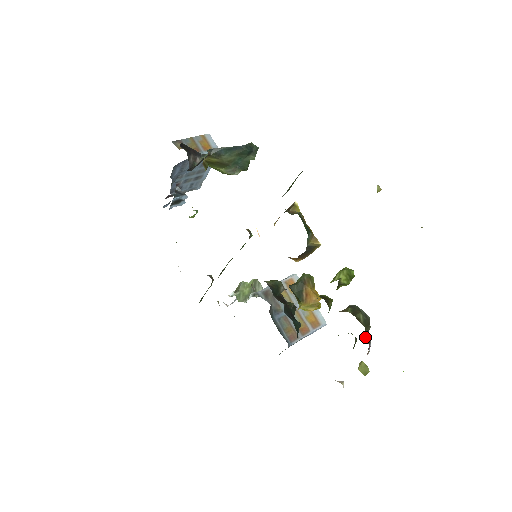
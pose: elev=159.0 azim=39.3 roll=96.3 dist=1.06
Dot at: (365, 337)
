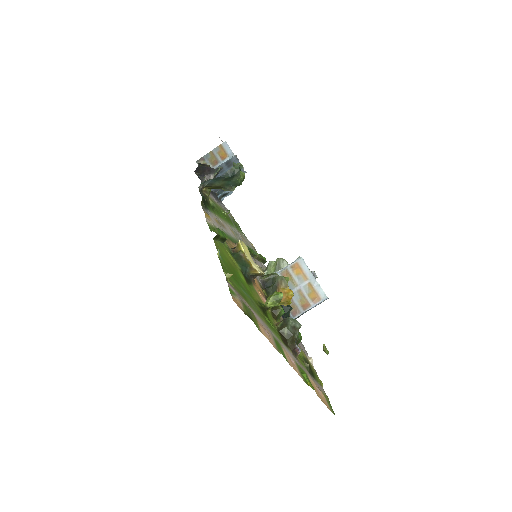
Dot at: (289, 345)
